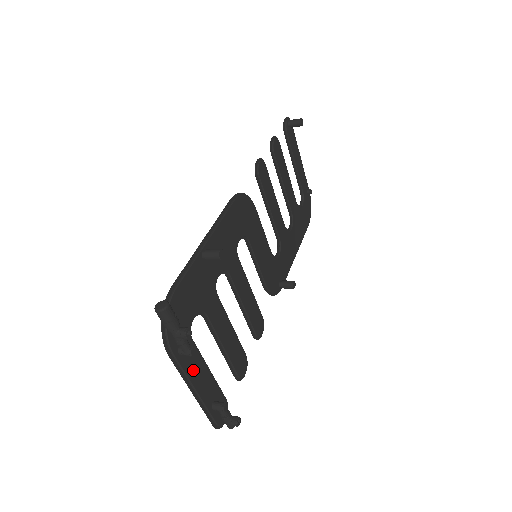
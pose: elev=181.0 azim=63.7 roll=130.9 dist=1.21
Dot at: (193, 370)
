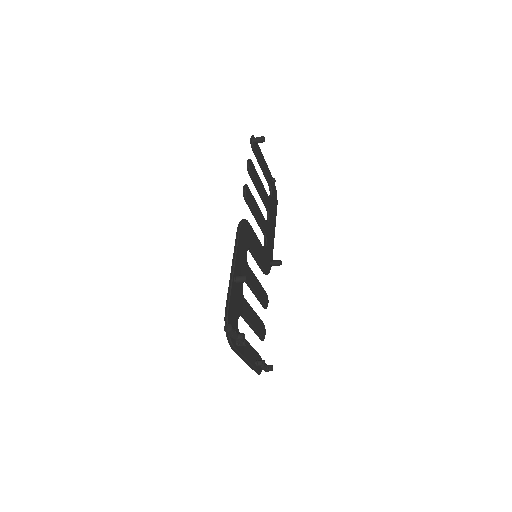
Dot at: (244, 350)
